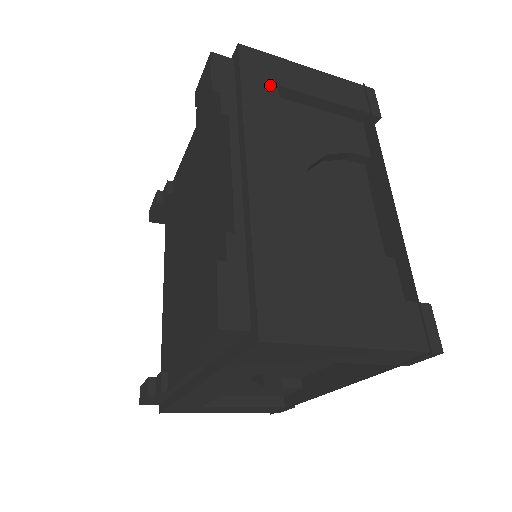
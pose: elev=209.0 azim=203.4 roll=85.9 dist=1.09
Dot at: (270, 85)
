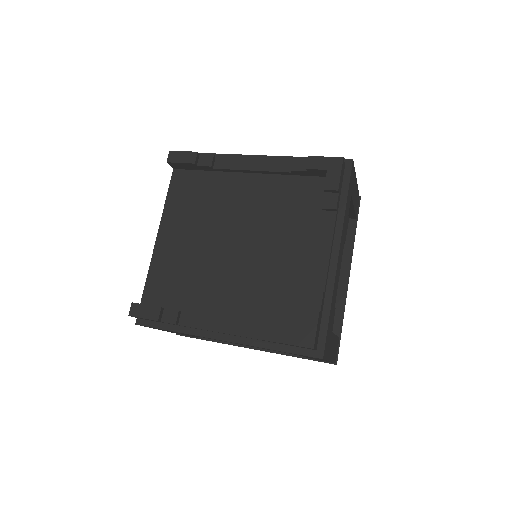
Dot at: occluded
